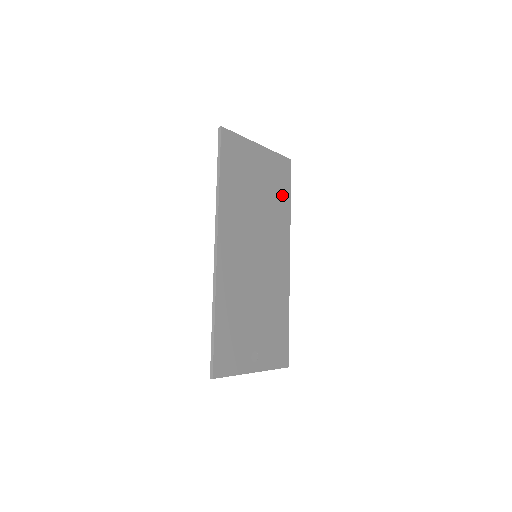
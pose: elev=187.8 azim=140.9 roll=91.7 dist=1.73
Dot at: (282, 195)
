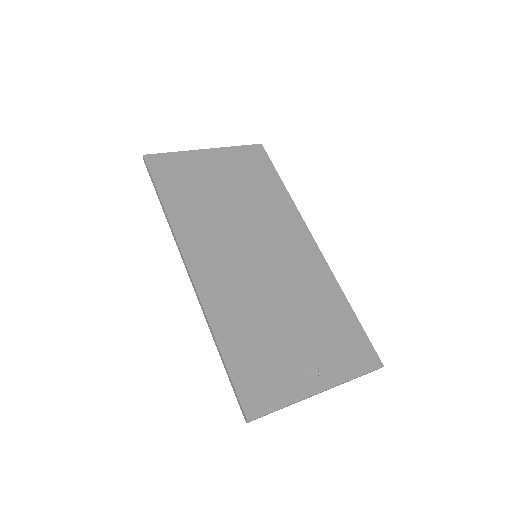
Dot at: (265, 181)
